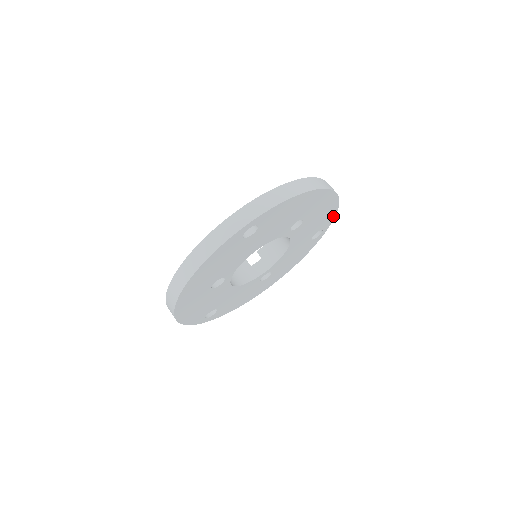
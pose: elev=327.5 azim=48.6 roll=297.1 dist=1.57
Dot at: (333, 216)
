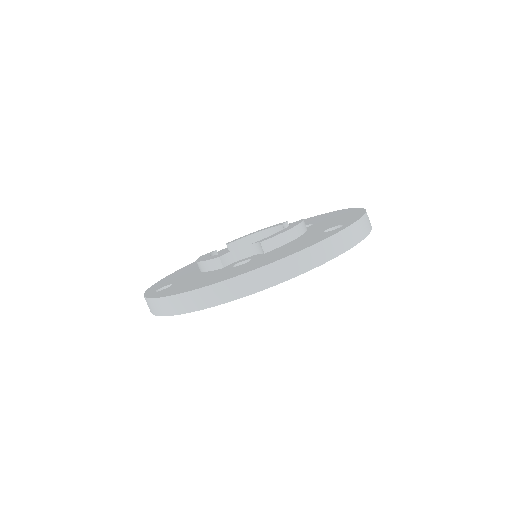
Dot at: occluded
